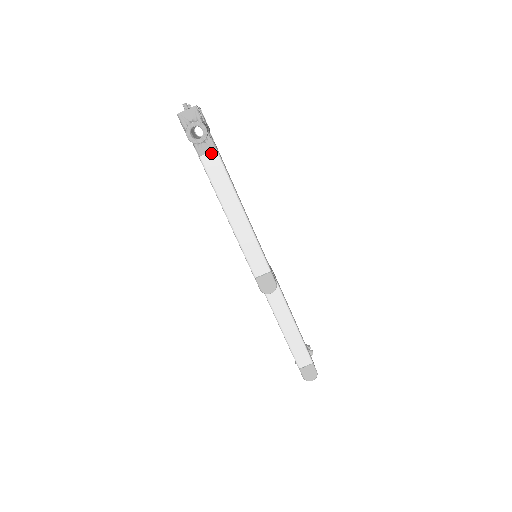
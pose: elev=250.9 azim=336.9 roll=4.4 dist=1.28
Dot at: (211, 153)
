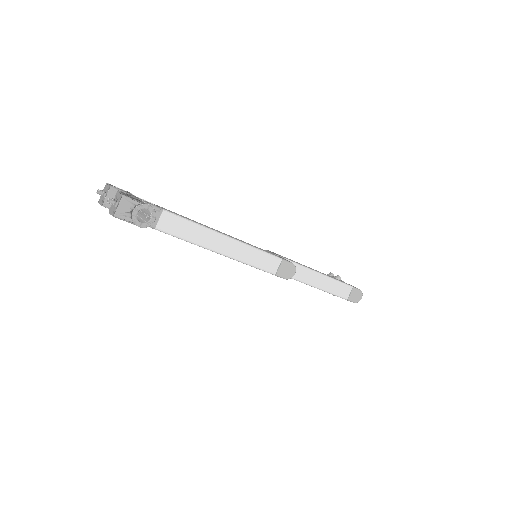
Dot at: (162, 217)
